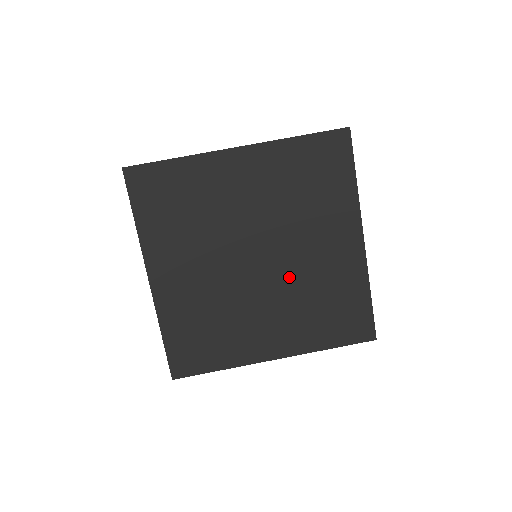
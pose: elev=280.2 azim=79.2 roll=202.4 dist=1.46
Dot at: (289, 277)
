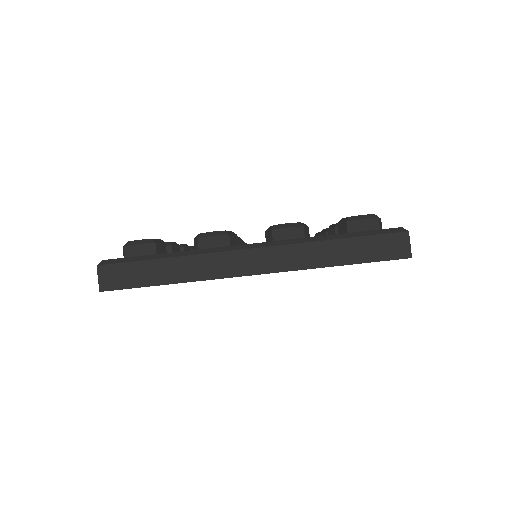
Dot at: occluded
